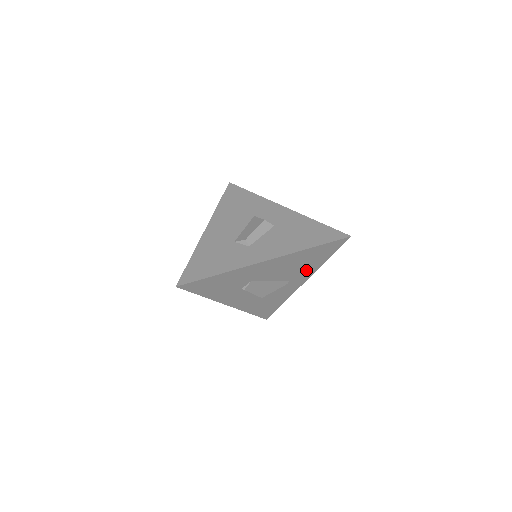
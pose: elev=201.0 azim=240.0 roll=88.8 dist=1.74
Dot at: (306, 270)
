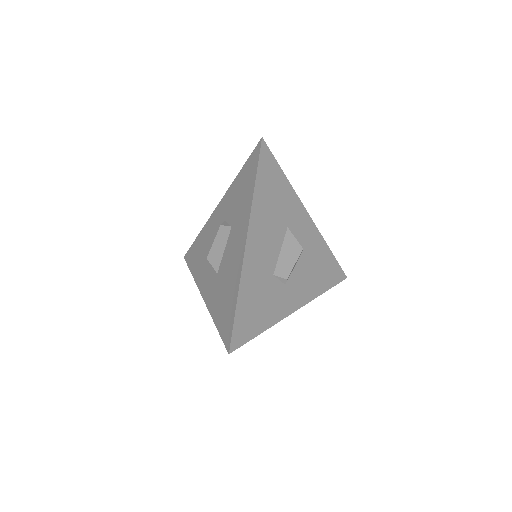
Dot at: occluded
